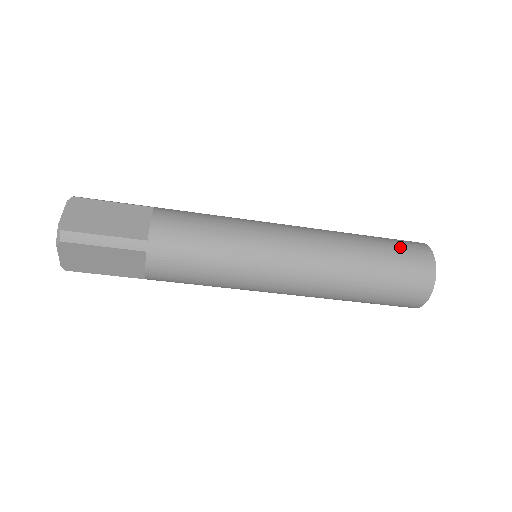
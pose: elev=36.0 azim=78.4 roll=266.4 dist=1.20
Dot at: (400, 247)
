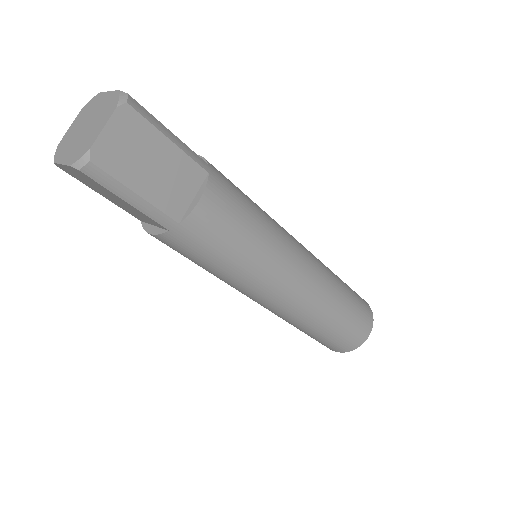
Dot at: occluded
